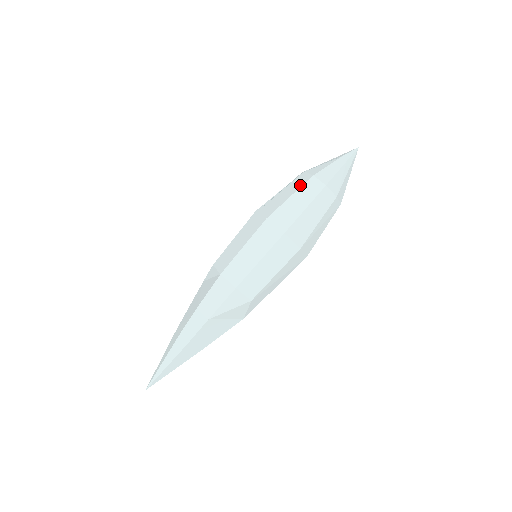
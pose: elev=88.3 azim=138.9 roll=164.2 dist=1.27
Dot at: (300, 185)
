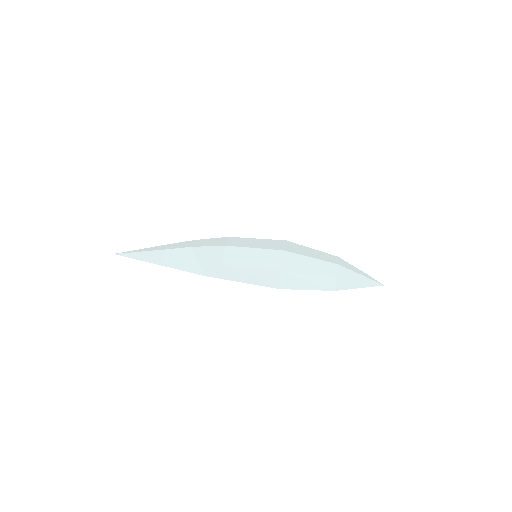
Dot at: occluded
